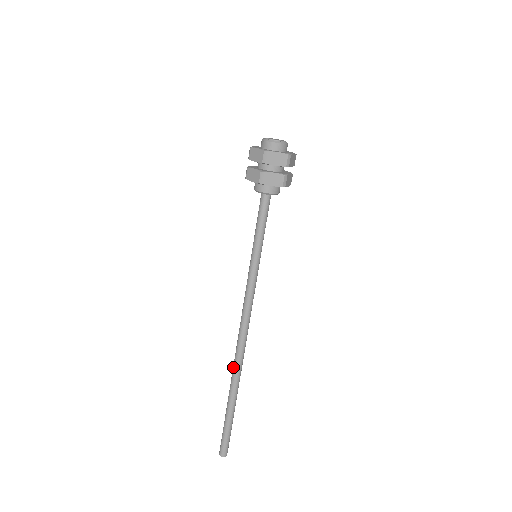
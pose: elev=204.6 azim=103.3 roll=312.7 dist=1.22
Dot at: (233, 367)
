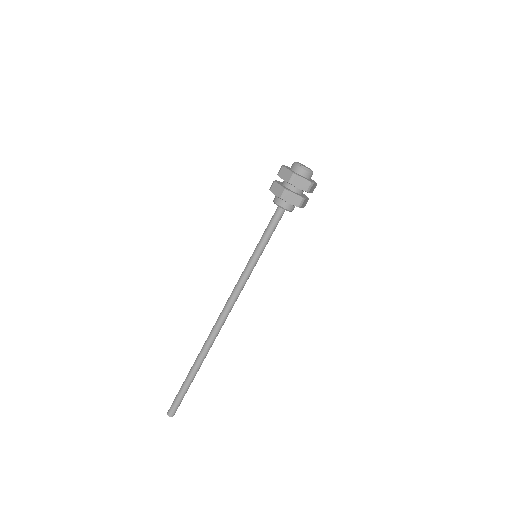
Dot at: (207, 345)
